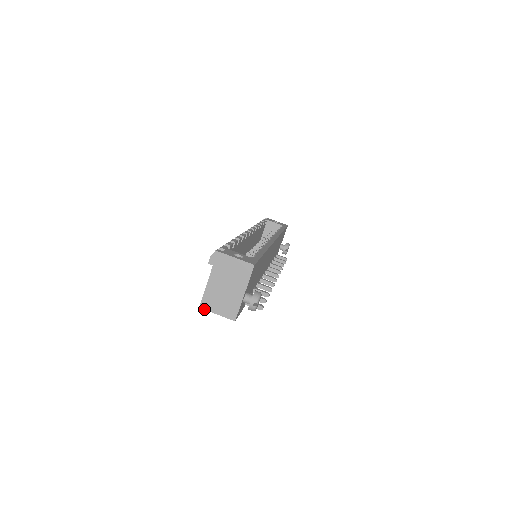
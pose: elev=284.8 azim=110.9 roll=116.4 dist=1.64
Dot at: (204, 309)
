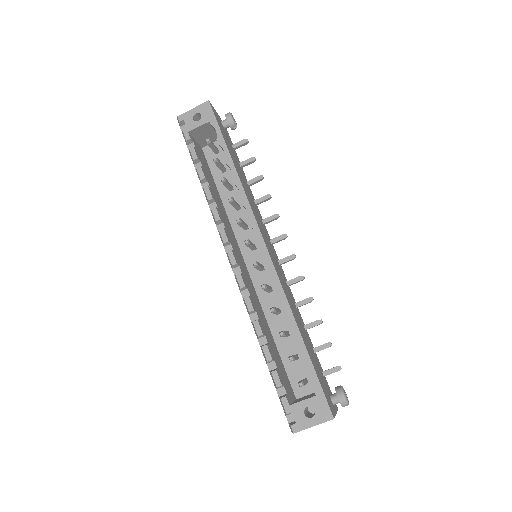
Dot at: occluded
